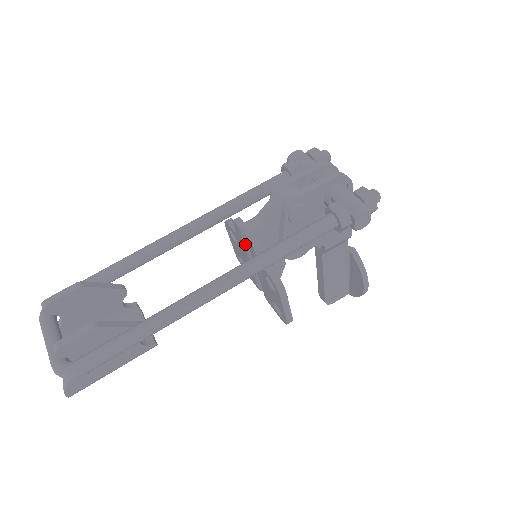
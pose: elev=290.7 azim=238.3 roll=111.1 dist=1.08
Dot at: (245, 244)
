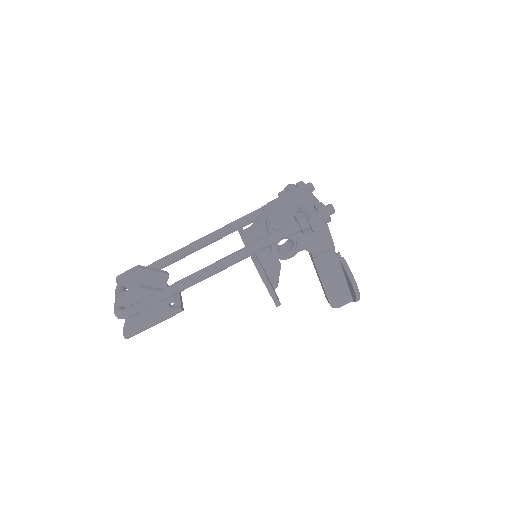
Dot at: occluded
